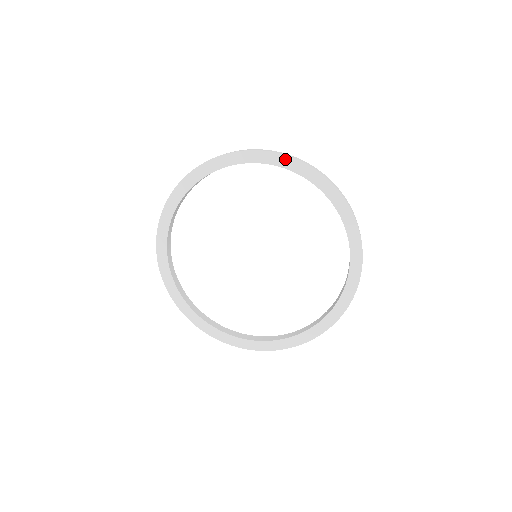
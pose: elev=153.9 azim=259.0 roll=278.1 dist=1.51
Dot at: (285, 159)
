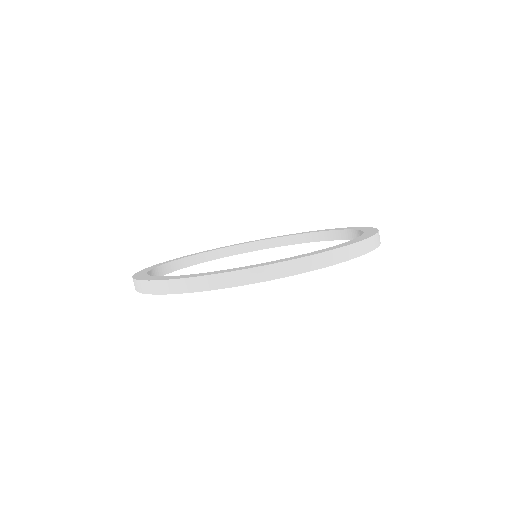
Dot at: (303, 272)
